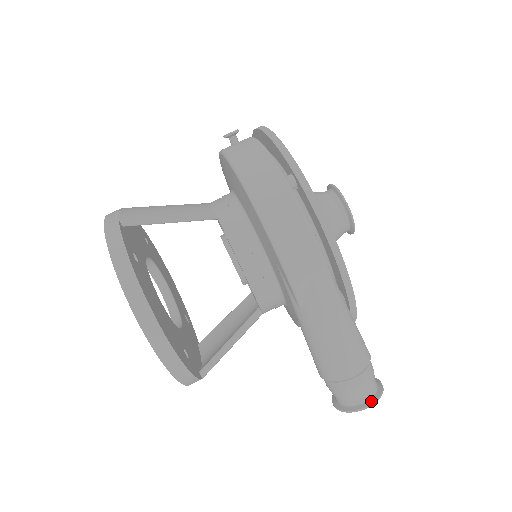
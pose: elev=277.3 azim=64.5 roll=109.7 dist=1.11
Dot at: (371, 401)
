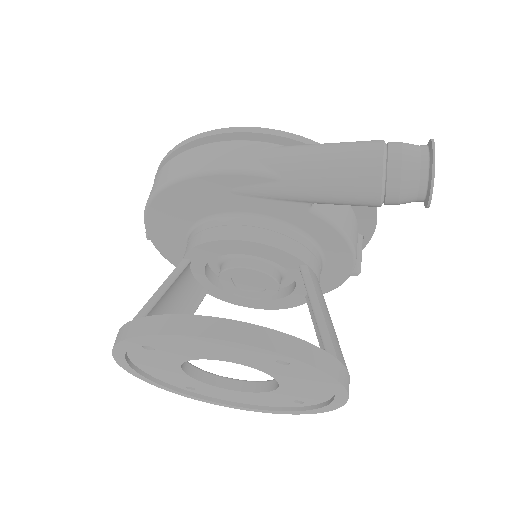
Dot at: (430, 146)
